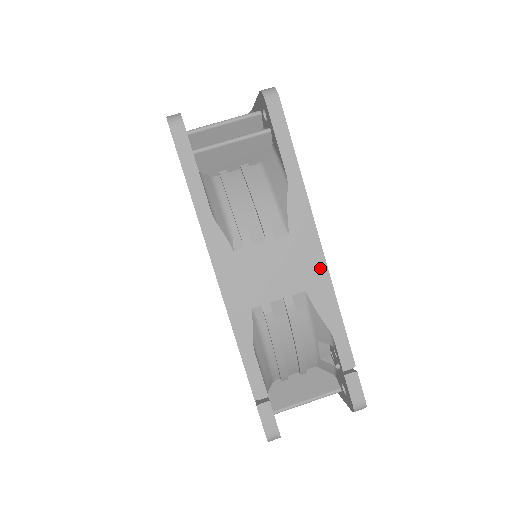
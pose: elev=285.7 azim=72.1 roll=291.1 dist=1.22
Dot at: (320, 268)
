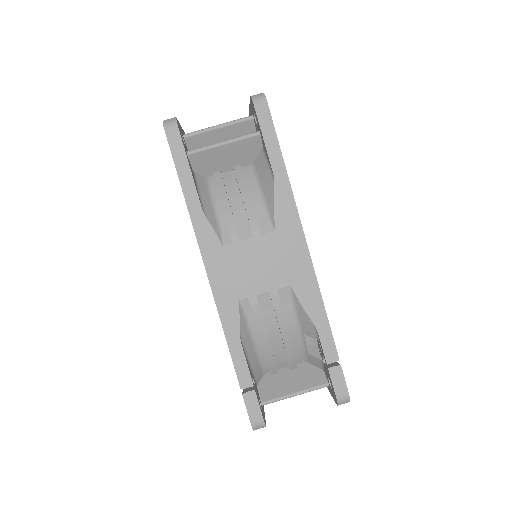
Dot at: (305, 263)
